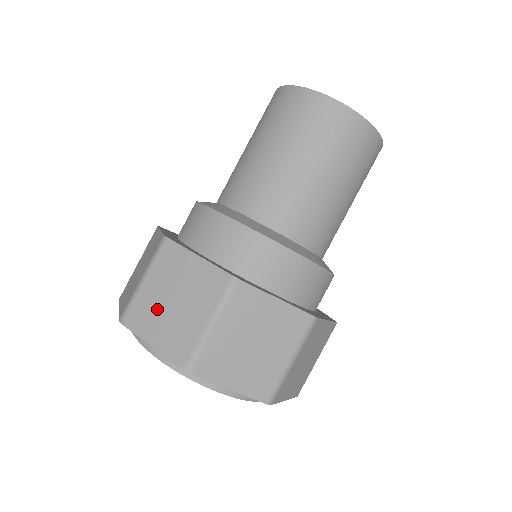
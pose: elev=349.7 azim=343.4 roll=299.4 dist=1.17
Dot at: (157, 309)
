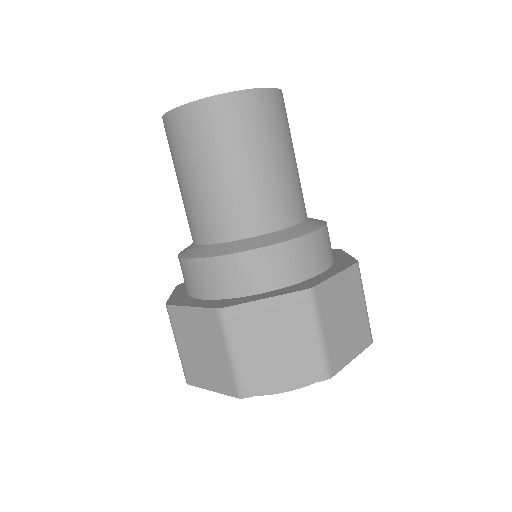
Dot at: (266, 363)
